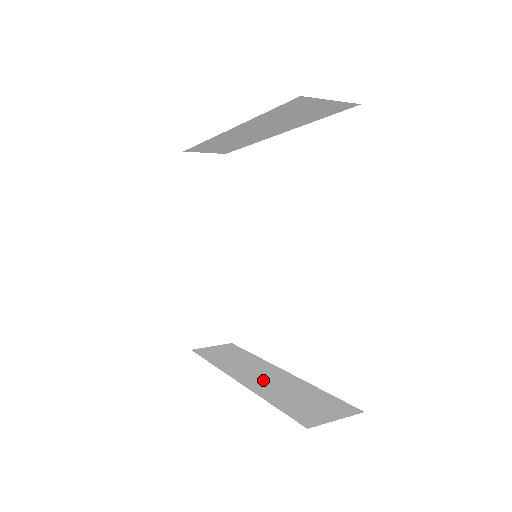
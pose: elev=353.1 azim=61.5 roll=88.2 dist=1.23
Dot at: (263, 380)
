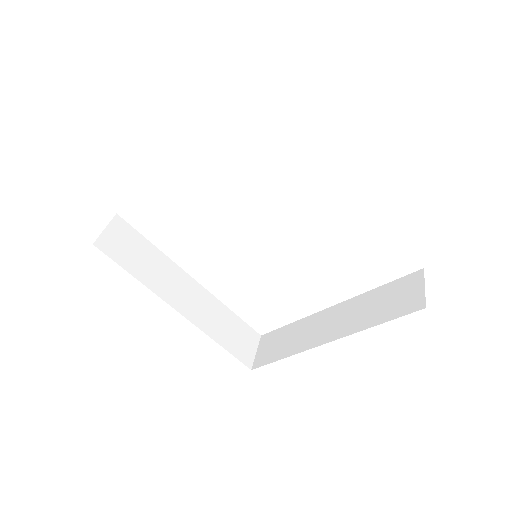
Dot at: (196, 307)
